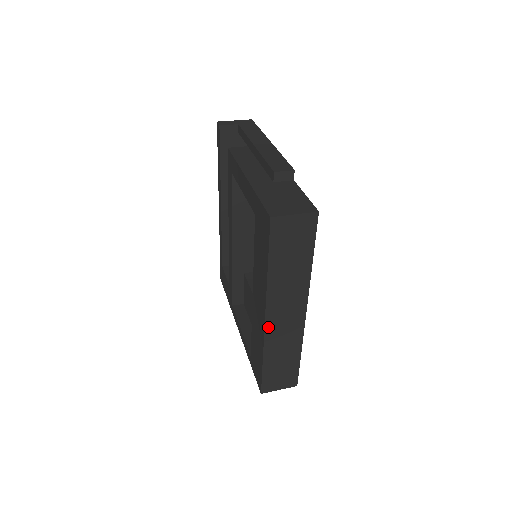
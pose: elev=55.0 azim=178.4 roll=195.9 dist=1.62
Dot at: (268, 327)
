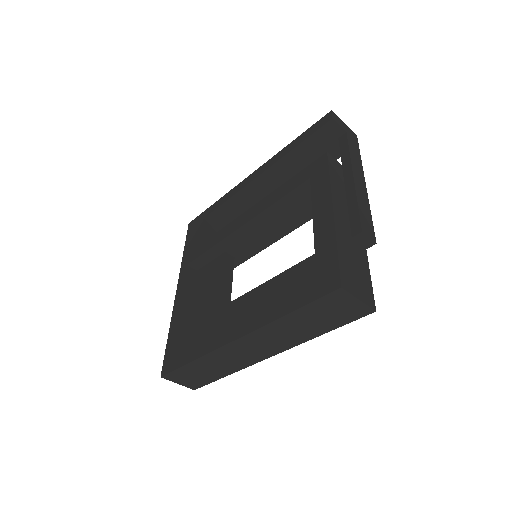
Dot at: (230, 346)
